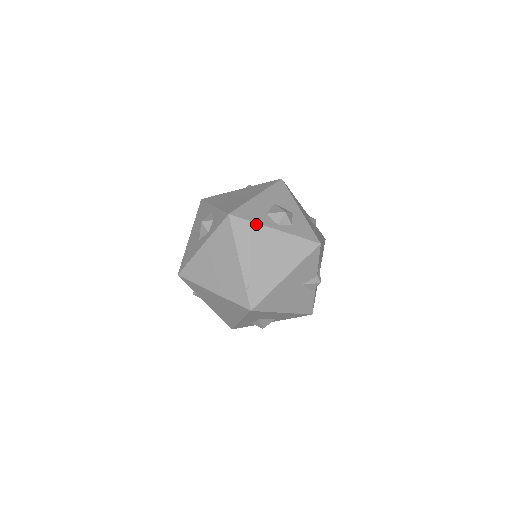
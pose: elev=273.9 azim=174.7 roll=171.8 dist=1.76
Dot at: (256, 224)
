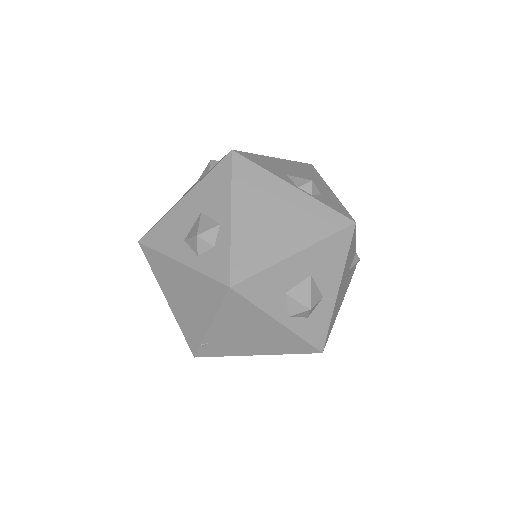
Dot at: (259, 310)
